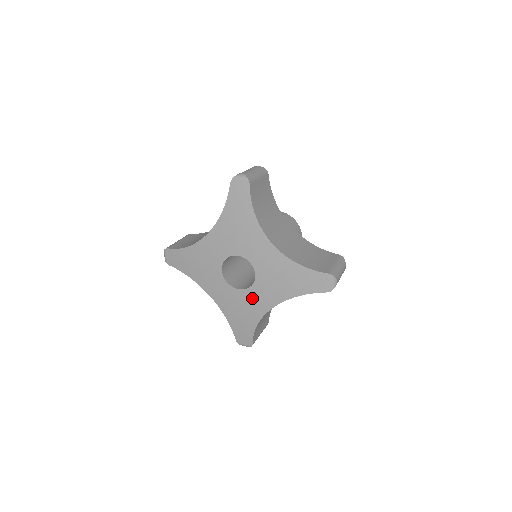
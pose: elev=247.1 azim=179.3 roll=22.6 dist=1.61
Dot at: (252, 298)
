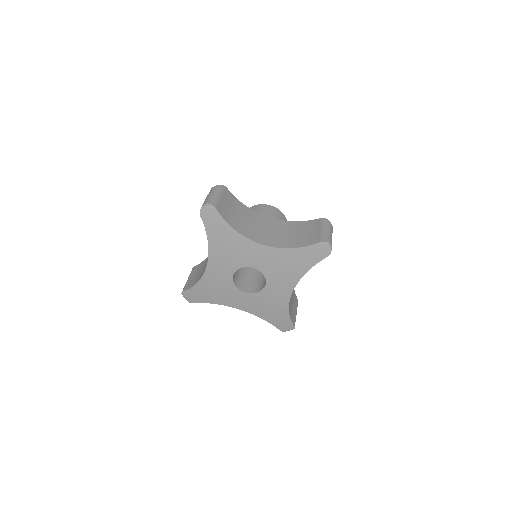
Dot at: (236, 296)
